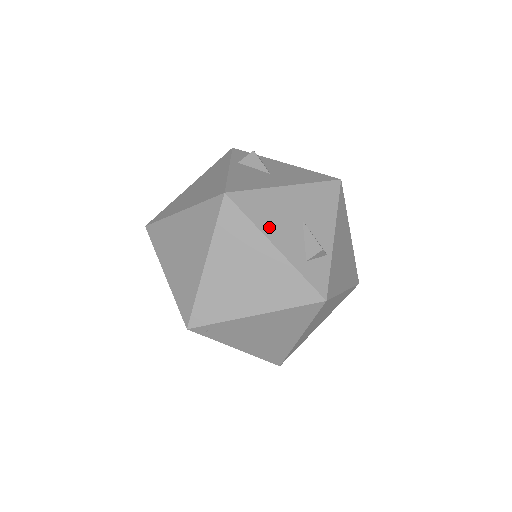
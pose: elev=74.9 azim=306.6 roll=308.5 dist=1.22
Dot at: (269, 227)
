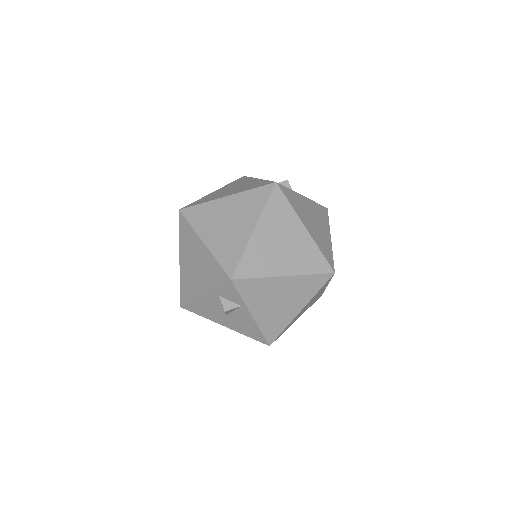
Dot at: occluded
